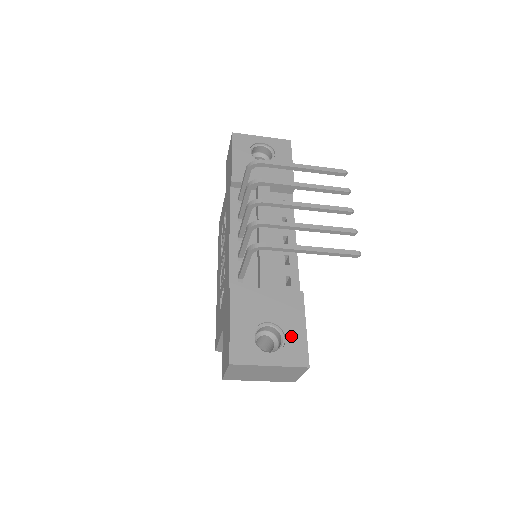
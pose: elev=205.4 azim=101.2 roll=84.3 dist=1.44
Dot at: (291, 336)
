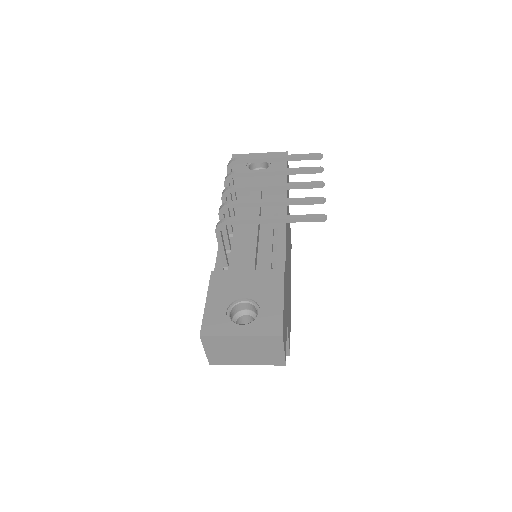
Dot at: (266, 309)
